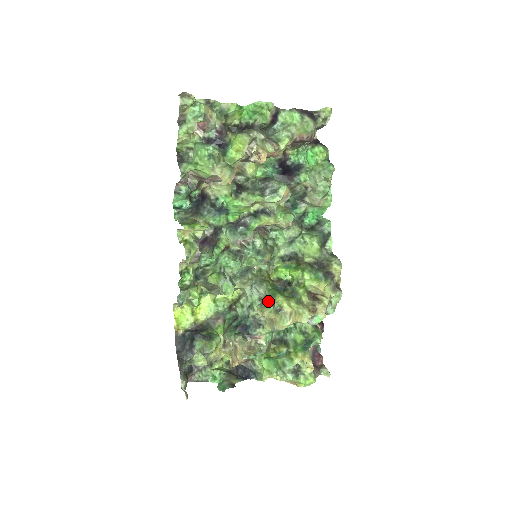
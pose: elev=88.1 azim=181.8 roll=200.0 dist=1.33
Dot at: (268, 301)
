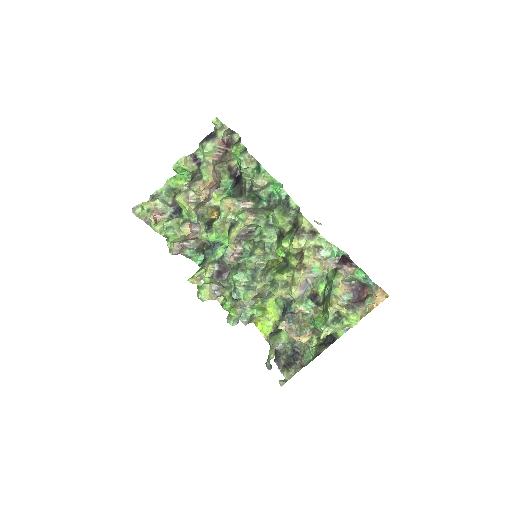
Dot at: (269, 285)
